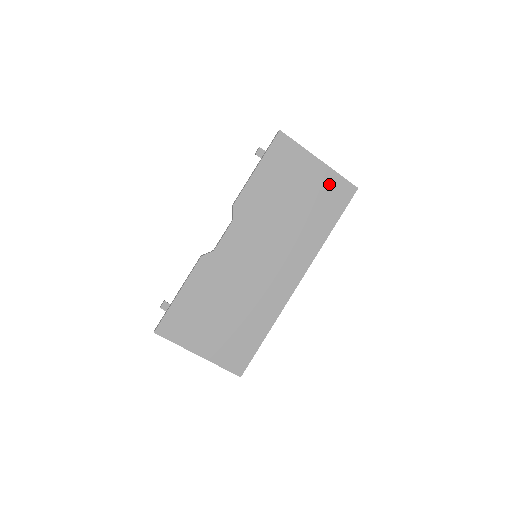
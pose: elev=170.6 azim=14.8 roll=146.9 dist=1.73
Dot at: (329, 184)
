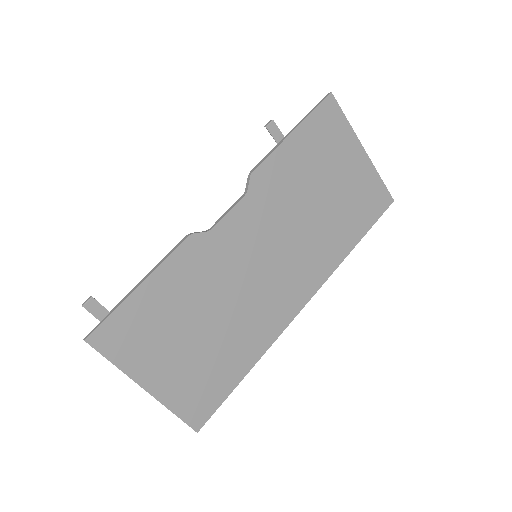
Dot at: (367, 184)
